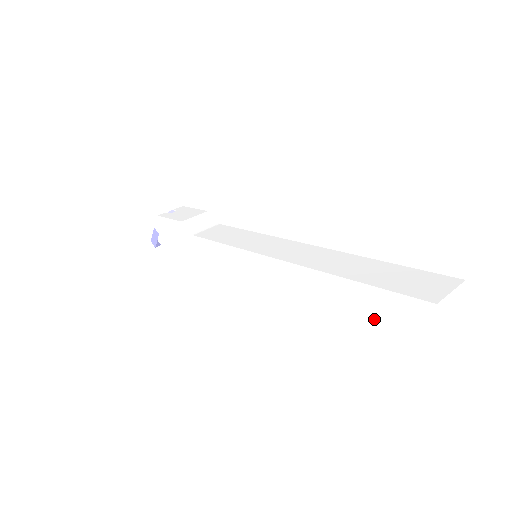
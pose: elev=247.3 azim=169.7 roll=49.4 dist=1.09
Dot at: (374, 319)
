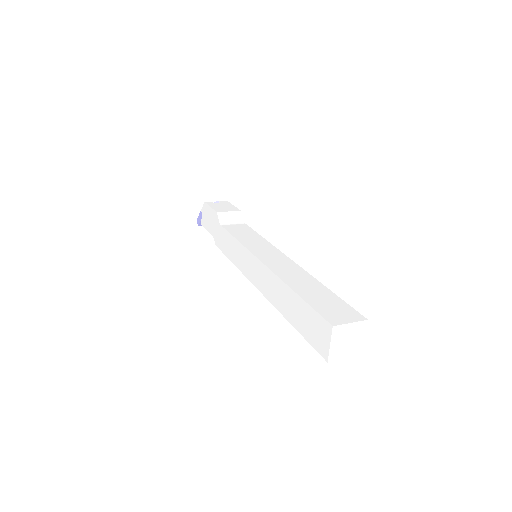
Dot at: (301, 326)
